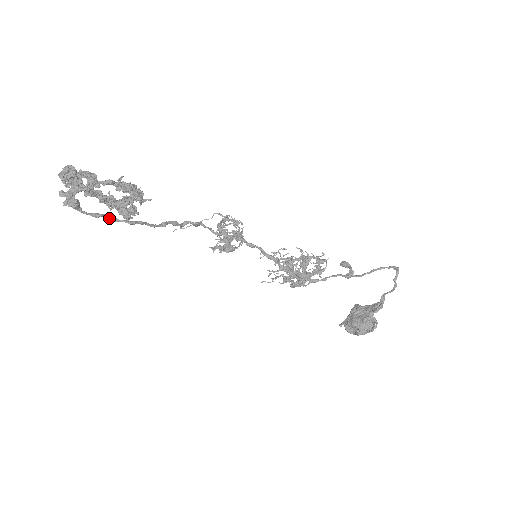
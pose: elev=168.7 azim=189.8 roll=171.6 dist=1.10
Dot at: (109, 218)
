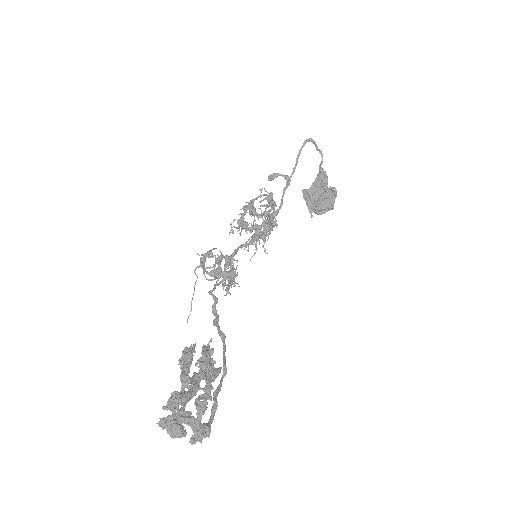
Dot at: (217, 394)
